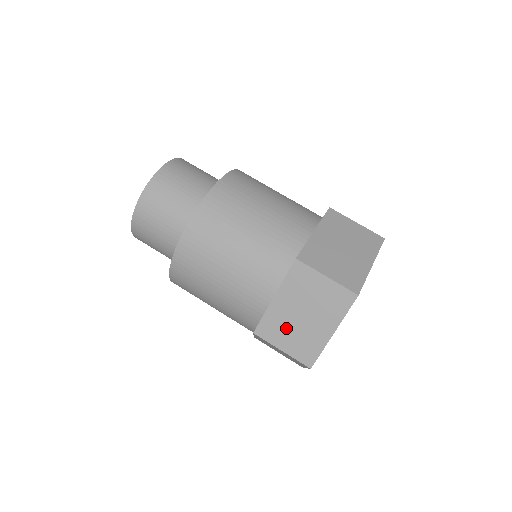
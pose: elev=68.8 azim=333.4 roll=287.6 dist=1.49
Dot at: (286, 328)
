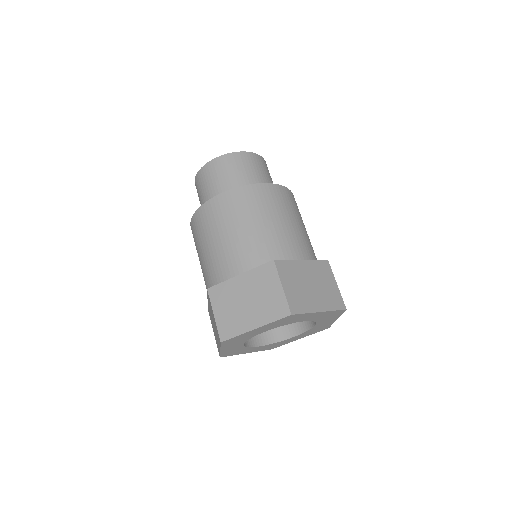
Dot at: (212, 323)
